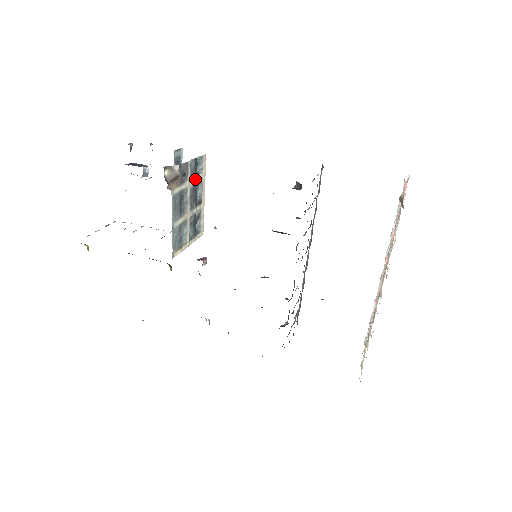
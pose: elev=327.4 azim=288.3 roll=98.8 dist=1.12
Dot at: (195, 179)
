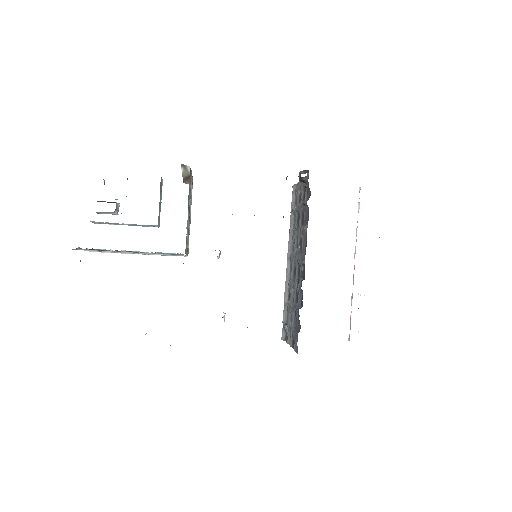
Dot at: occluded
